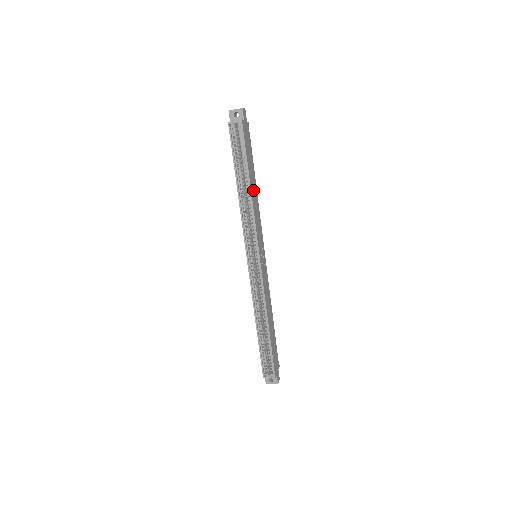
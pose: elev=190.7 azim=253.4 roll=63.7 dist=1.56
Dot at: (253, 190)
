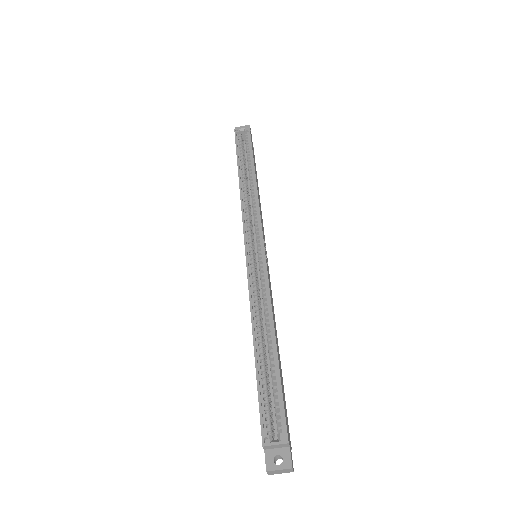
Dot at: (257, 184)
